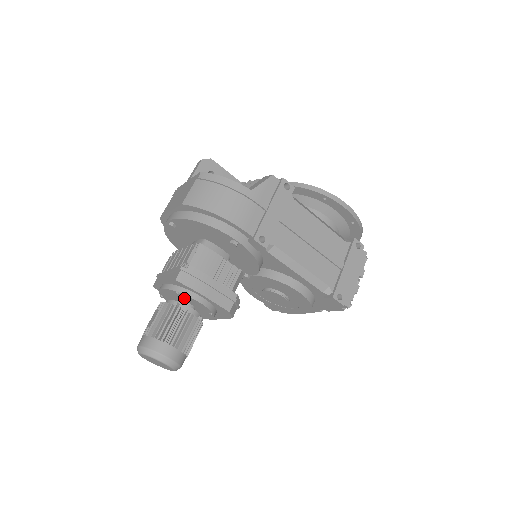
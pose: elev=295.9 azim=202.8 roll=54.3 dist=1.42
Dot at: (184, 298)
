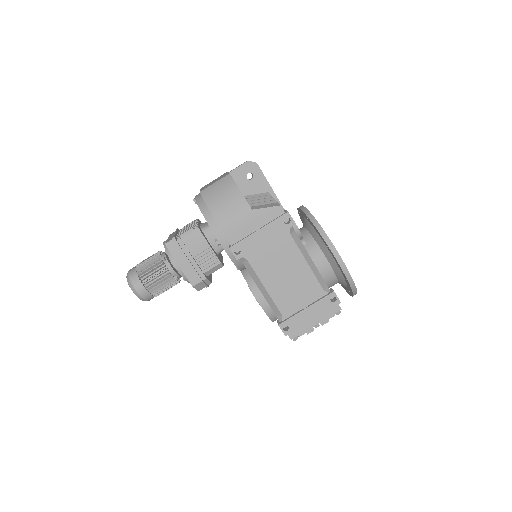
Dot at: occluded
